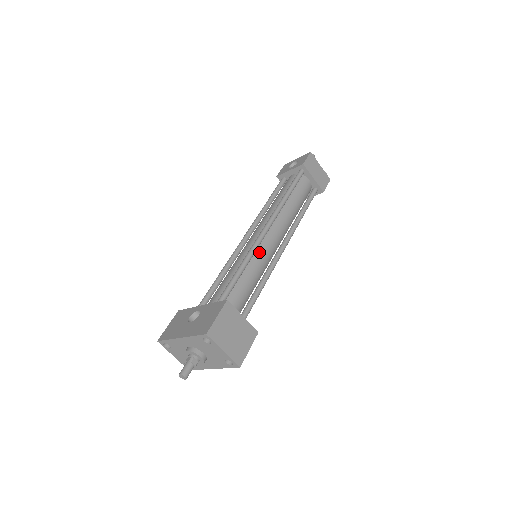
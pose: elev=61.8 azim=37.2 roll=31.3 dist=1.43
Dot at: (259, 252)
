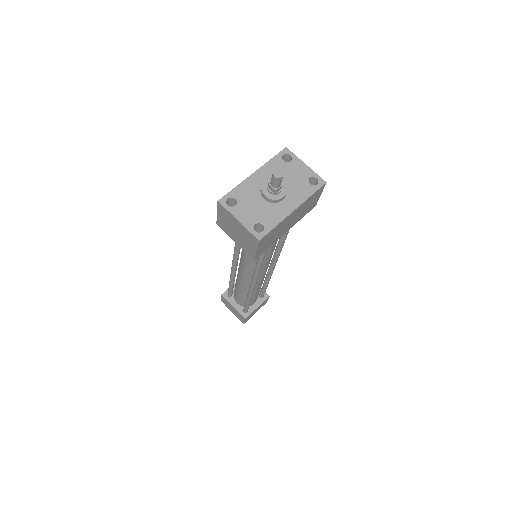
Dot at: occluded
